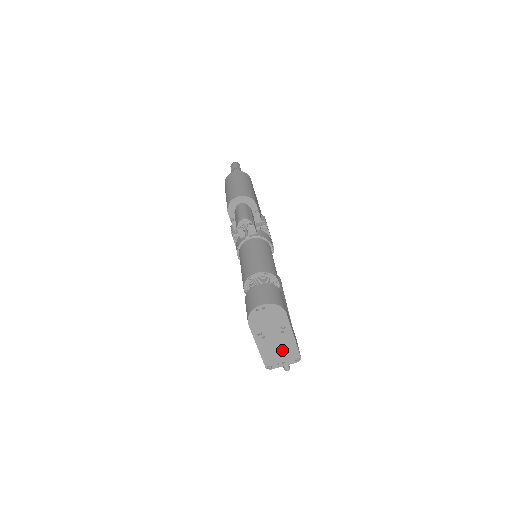
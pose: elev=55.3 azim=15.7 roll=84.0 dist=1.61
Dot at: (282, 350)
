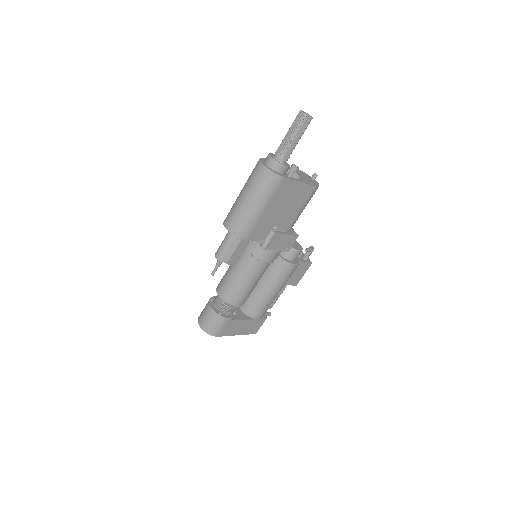
Dot at: occluded
